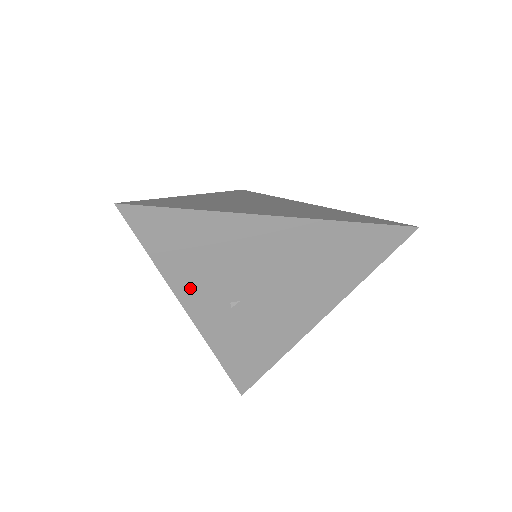
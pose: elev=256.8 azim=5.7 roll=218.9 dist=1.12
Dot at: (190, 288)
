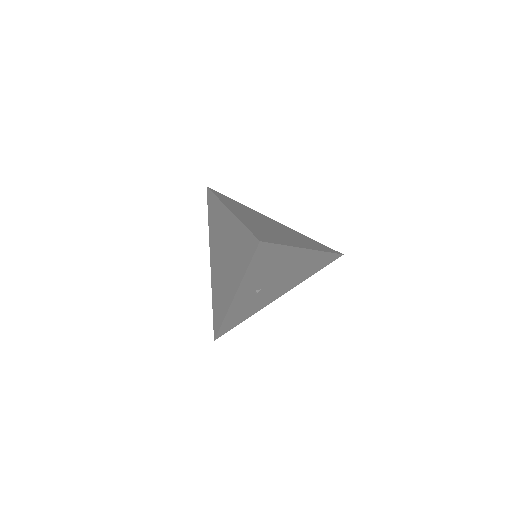
Dot at: (248, 284)
